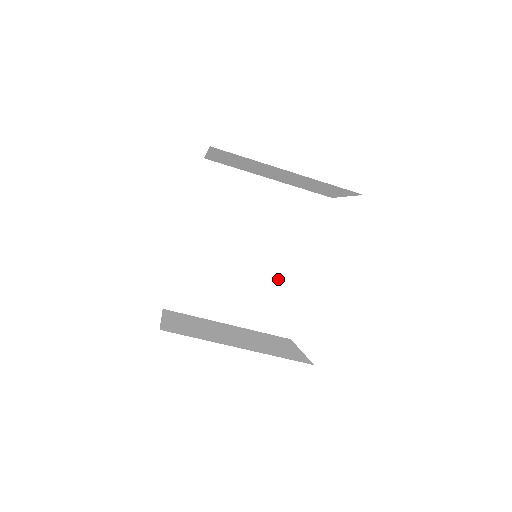
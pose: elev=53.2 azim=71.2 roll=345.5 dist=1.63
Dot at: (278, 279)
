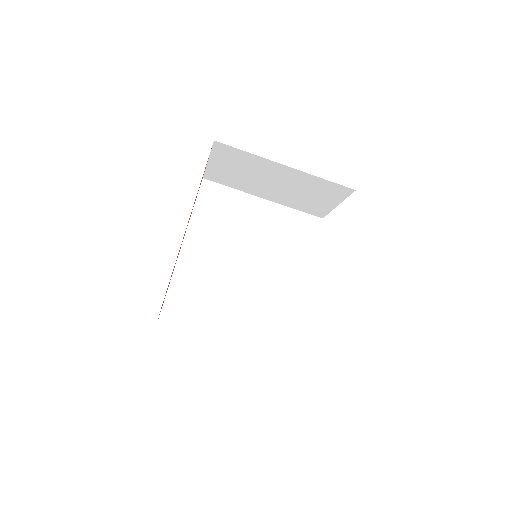
Dot at: (276, 294)
